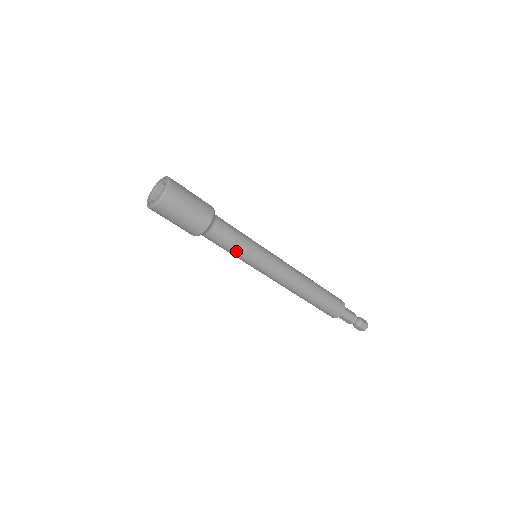
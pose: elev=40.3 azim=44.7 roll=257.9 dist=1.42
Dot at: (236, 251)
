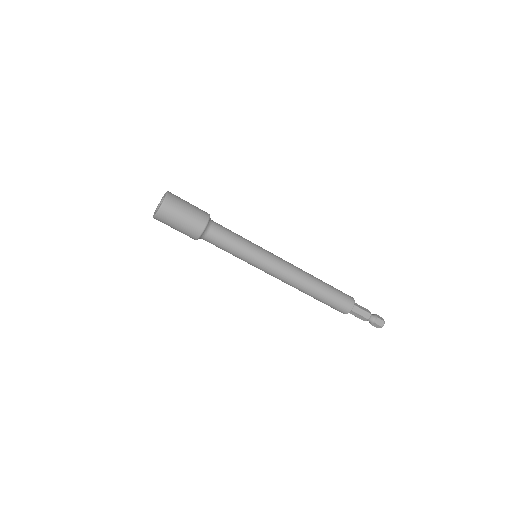
Dot at: (234, 250)
